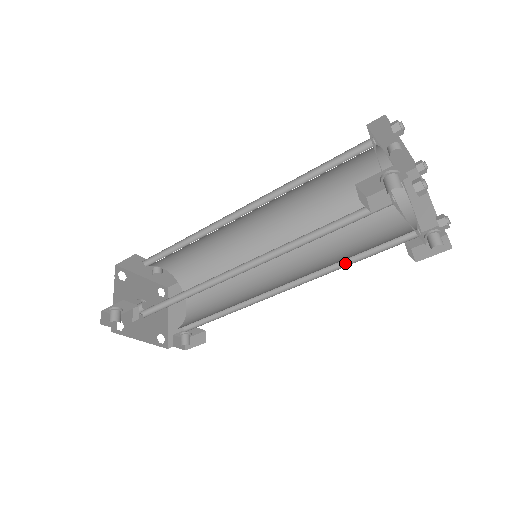
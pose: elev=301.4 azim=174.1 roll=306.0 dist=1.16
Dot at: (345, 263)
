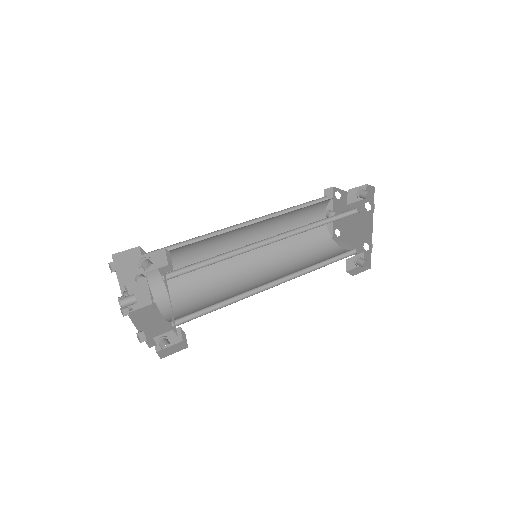
Dot at: (316, 268)
